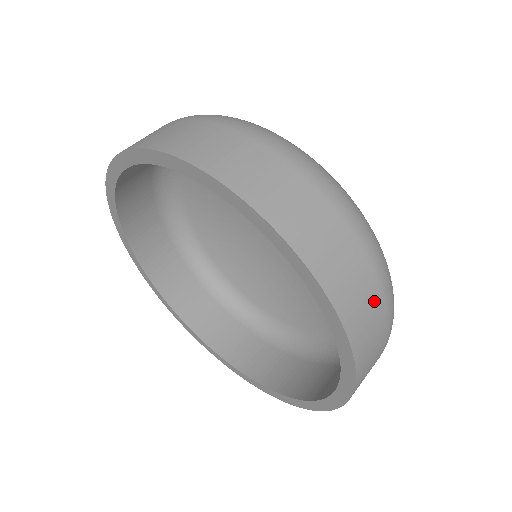
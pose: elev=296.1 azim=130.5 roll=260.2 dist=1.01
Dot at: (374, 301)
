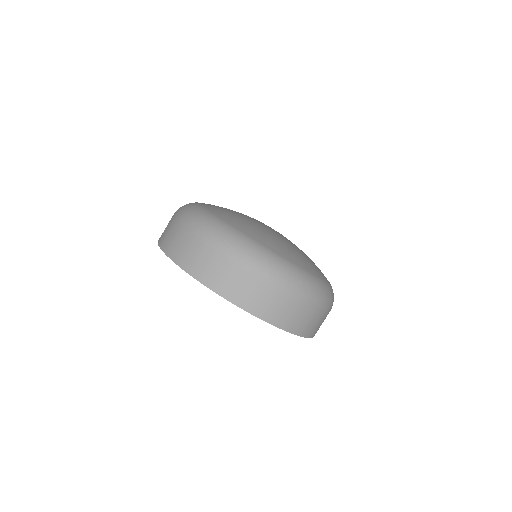
Dot at: (308, 313)
